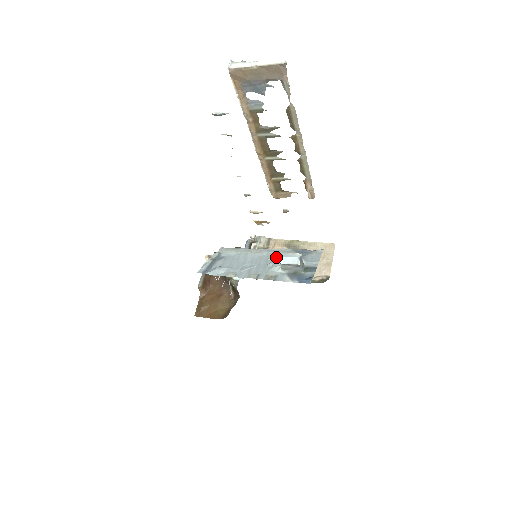
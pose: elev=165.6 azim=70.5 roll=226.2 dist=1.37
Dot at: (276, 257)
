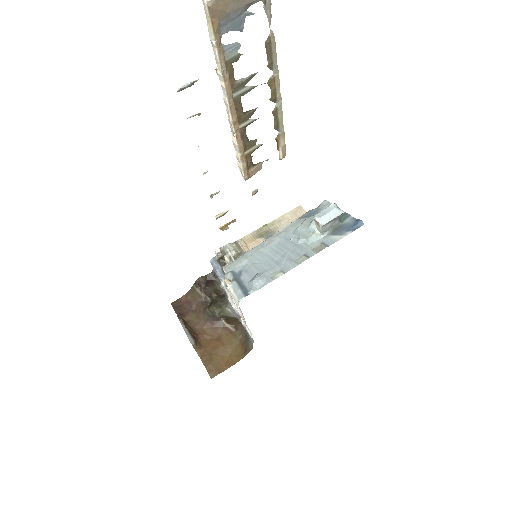
Dot at: (296, 232)
